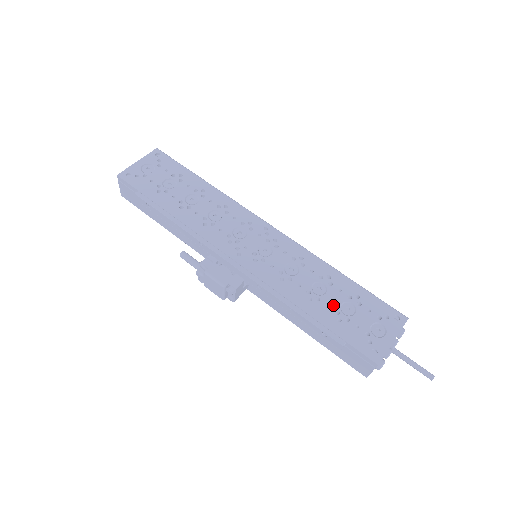
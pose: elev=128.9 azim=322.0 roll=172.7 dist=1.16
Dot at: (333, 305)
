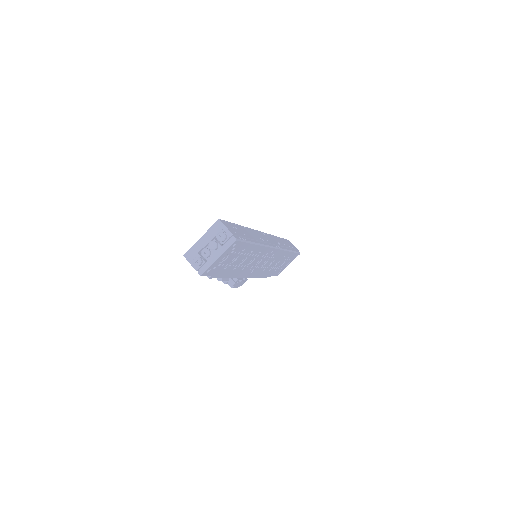
Dot at: occluded
